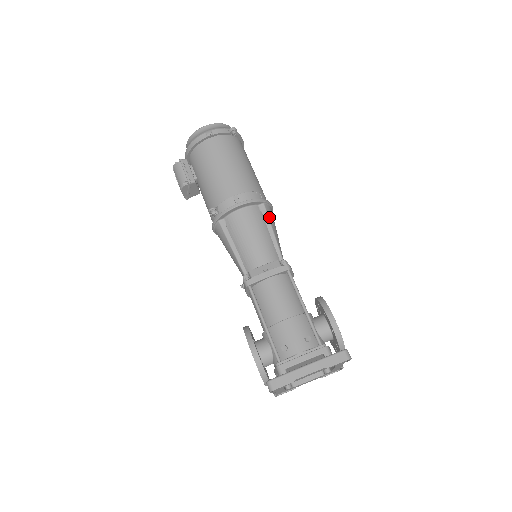
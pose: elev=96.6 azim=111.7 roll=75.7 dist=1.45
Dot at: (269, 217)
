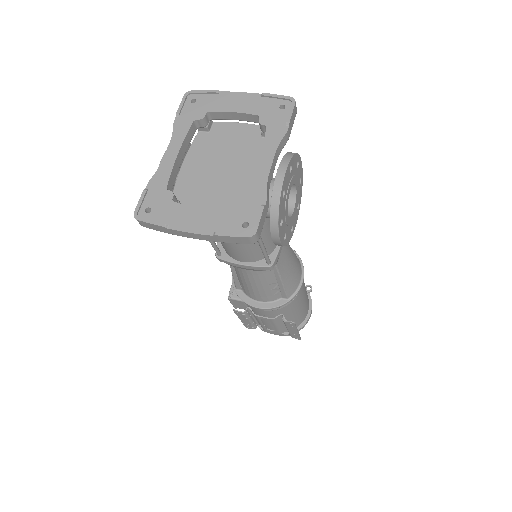
Dot at: (295, 255)
